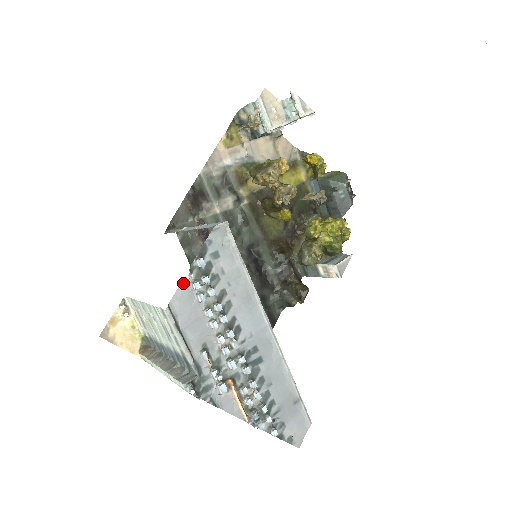
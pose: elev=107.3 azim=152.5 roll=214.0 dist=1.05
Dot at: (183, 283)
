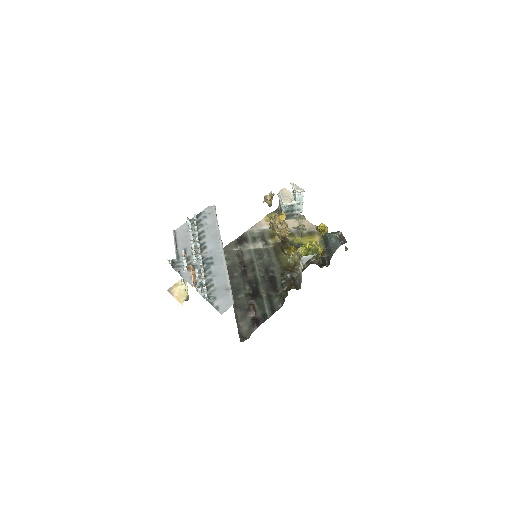
Dot at: (185, 224)
